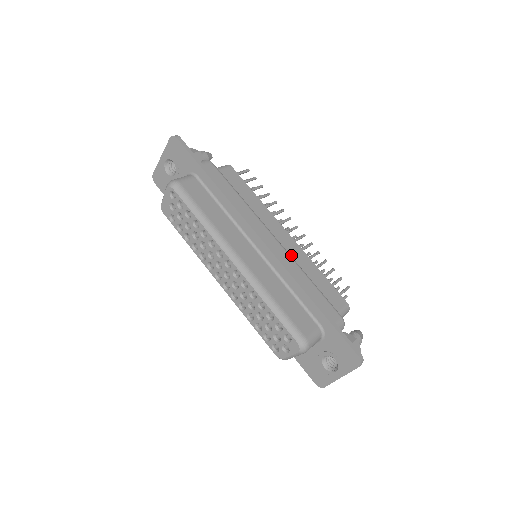
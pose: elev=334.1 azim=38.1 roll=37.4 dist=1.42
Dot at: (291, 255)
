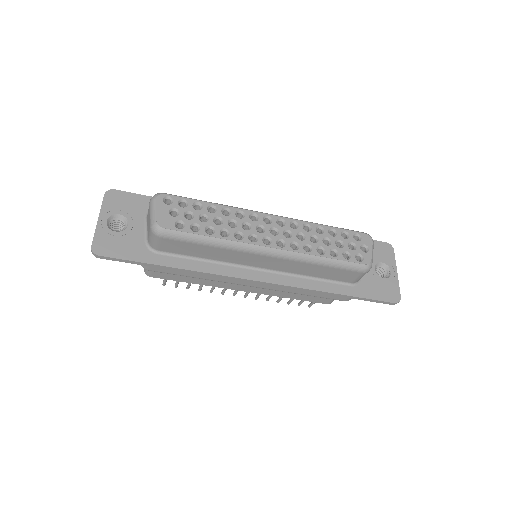
Dot at: occluded
